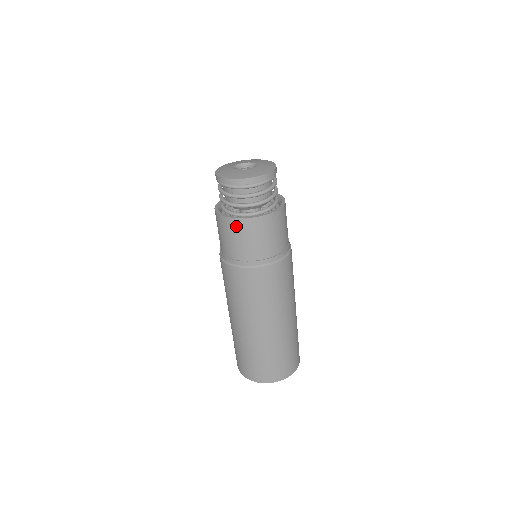
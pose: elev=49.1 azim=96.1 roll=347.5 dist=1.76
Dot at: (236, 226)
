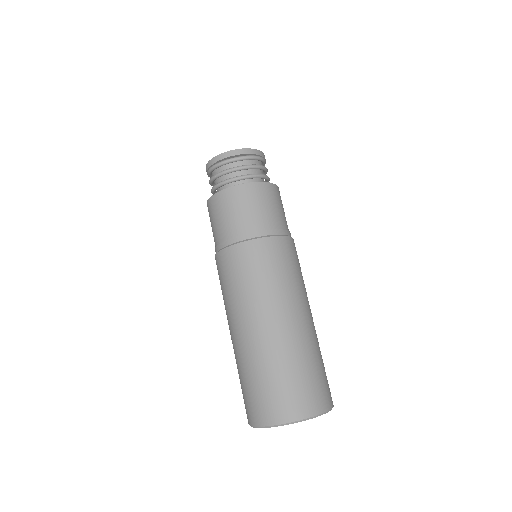
Dot at: (227, 197)
